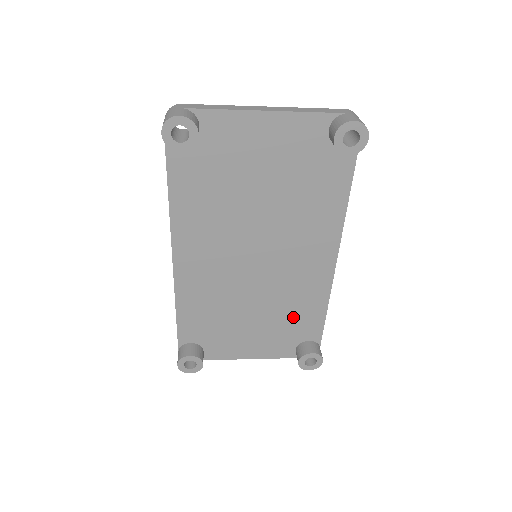
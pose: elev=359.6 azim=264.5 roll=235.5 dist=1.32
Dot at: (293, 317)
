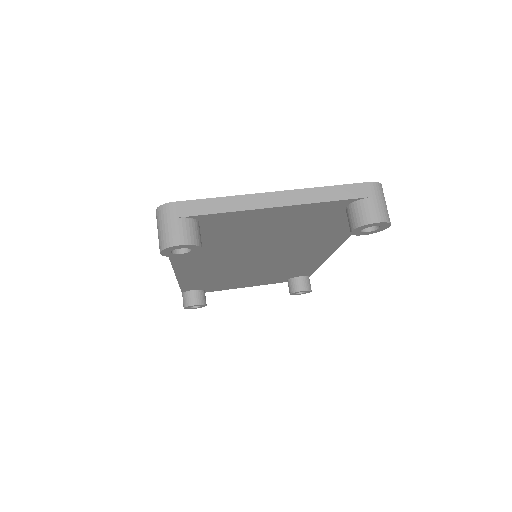
Dot at: (288, 272)
